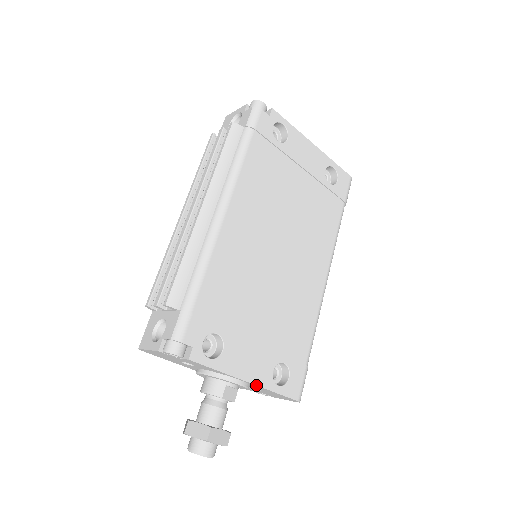
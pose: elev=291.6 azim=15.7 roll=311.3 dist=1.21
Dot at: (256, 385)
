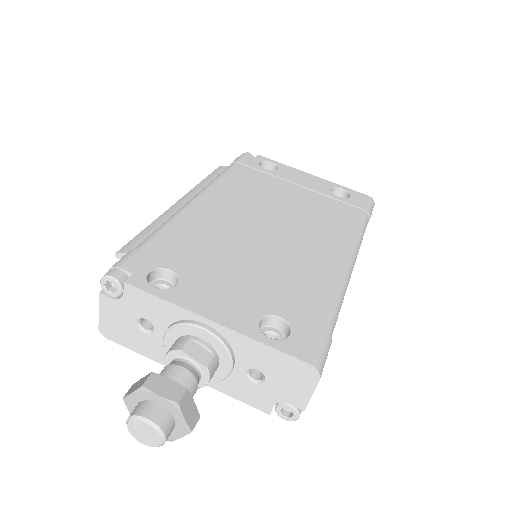
Dot at: (228, 328)
